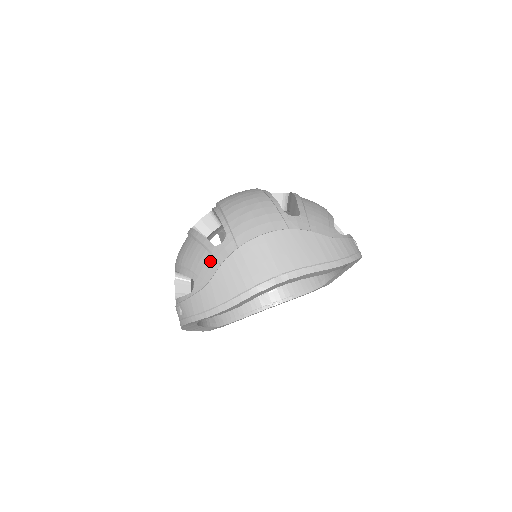
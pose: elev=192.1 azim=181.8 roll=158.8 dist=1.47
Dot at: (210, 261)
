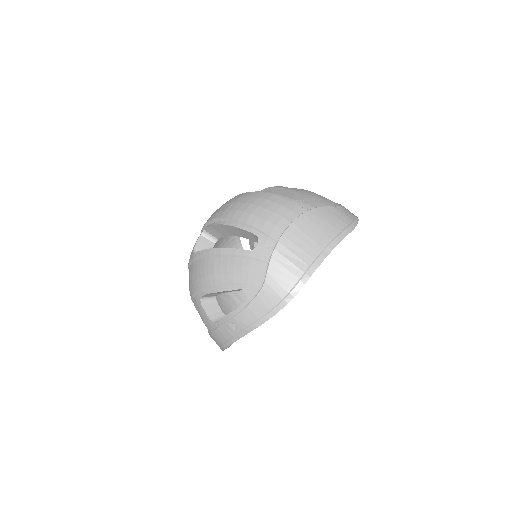
Dot at: (254, 265)
